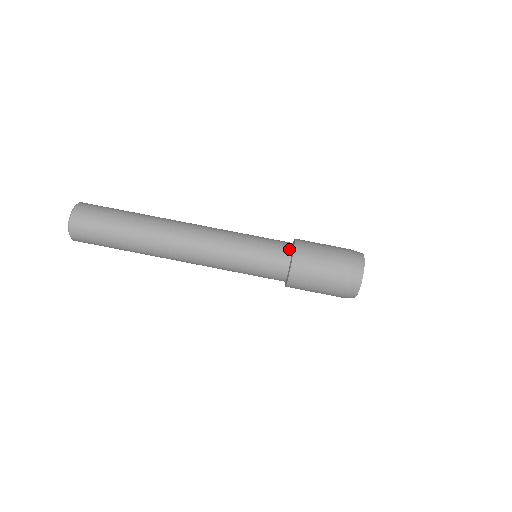
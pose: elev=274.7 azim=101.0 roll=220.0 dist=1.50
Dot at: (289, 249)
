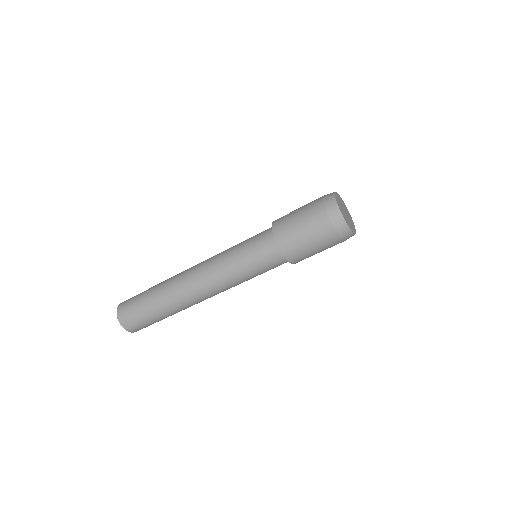
Dot at: (271, 236)
